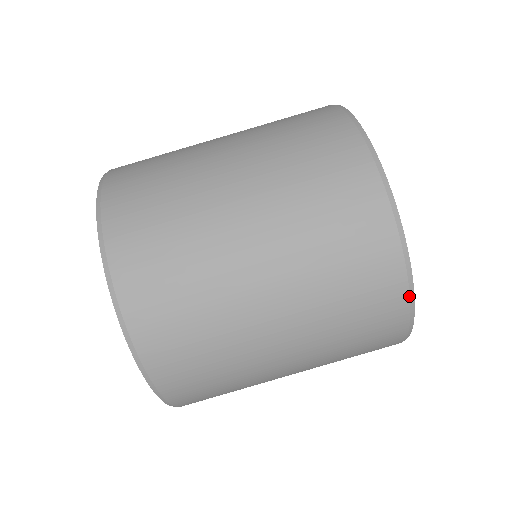
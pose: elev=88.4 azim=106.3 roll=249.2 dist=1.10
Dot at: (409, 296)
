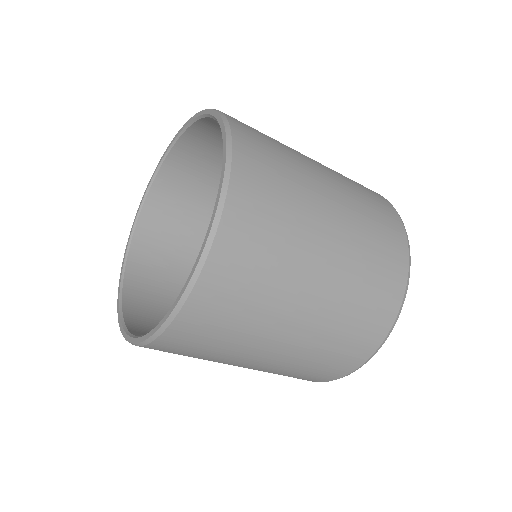
Dot at: occluded
